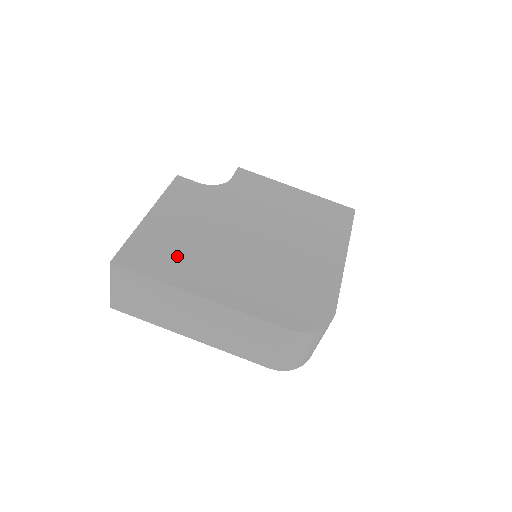
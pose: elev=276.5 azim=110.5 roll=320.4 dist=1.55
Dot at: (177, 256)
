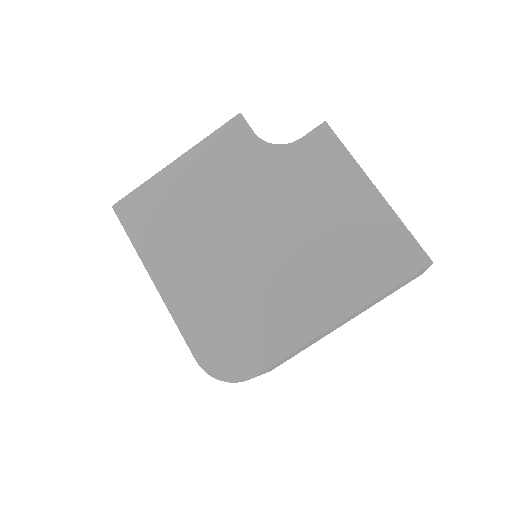
Dot at: (164, 226)
